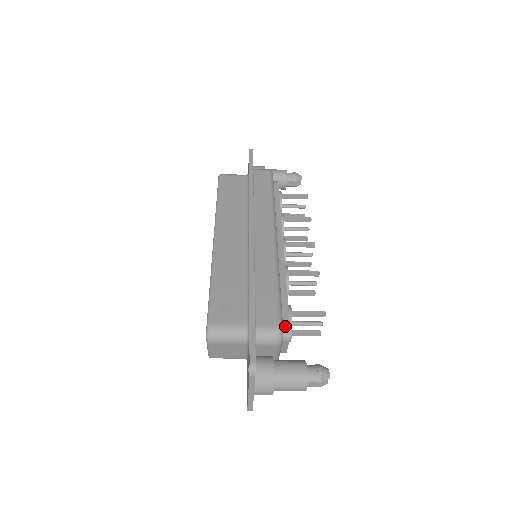
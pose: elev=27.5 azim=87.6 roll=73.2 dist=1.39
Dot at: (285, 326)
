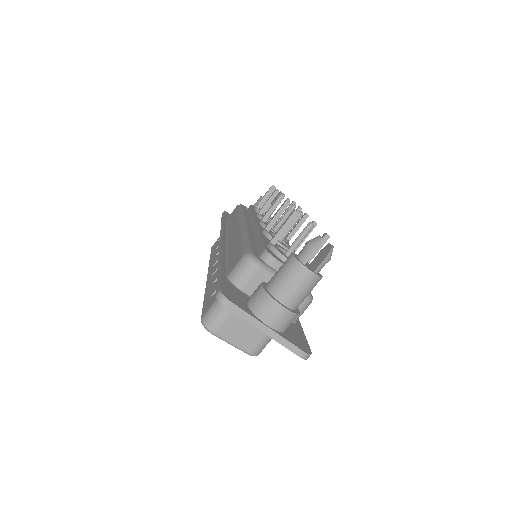
Dot at: (261, 253)
